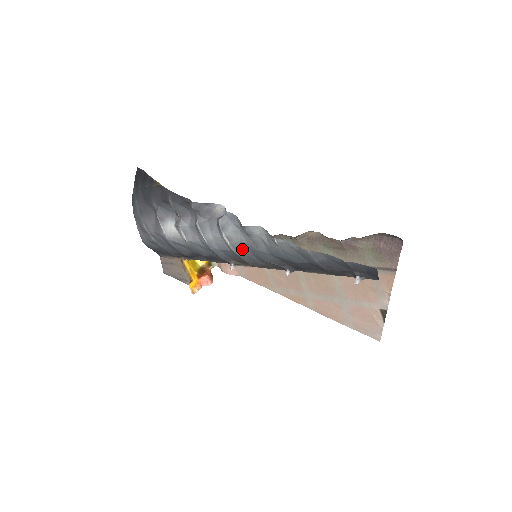
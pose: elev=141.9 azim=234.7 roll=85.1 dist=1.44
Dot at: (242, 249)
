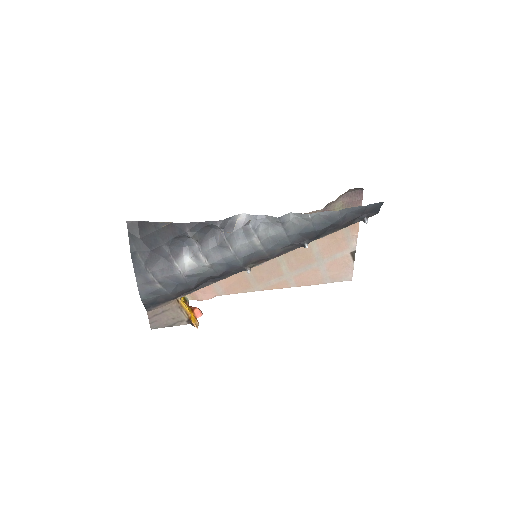
Dot at: (268, 244)
